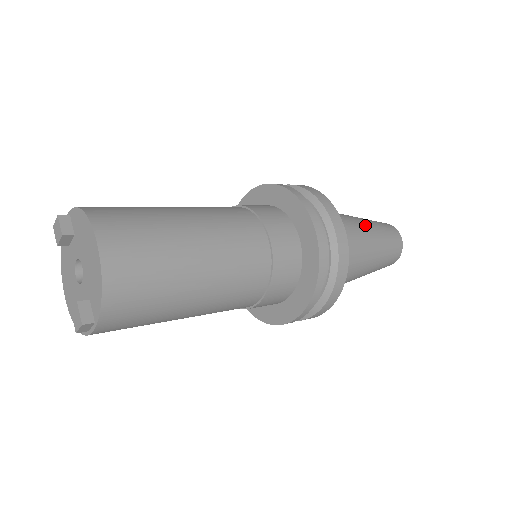
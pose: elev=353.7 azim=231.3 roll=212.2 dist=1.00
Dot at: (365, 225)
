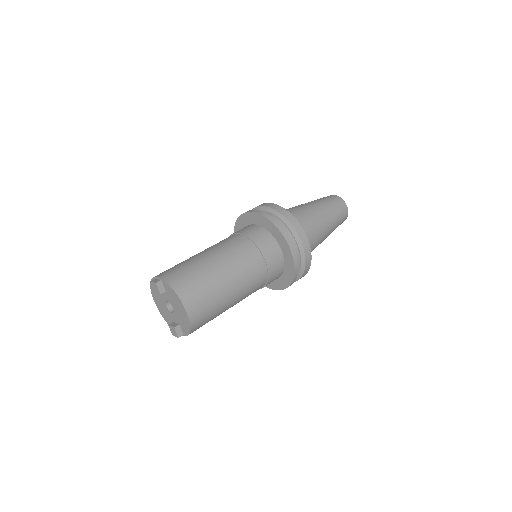
Dot at: (325, 219)
